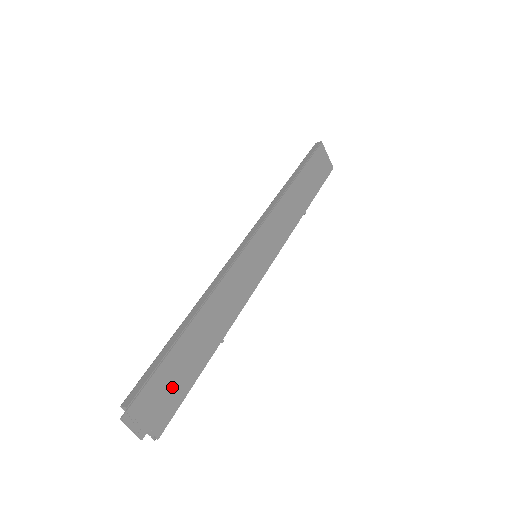
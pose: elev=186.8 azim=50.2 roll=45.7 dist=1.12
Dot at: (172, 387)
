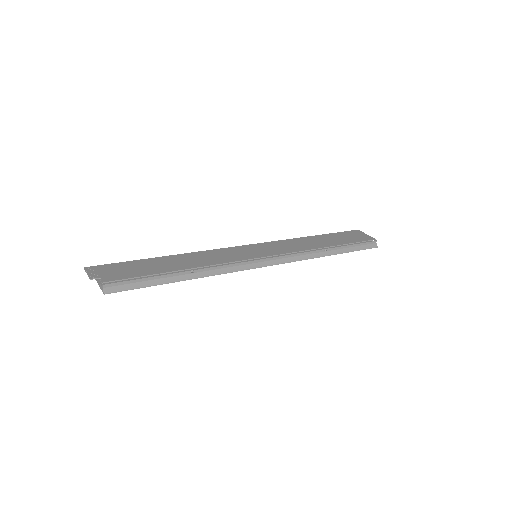
Dot at: (131, 271)
